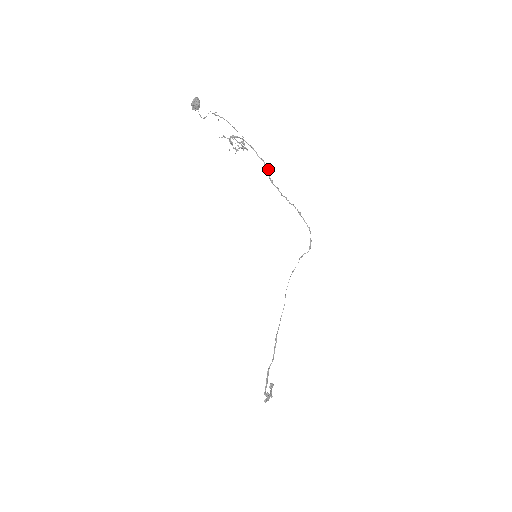
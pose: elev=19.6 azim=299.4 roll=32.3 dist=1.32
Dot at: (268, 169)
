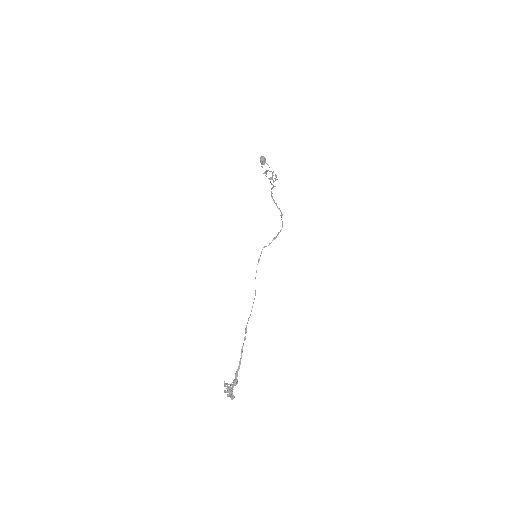
Dot at: (273, 186)
